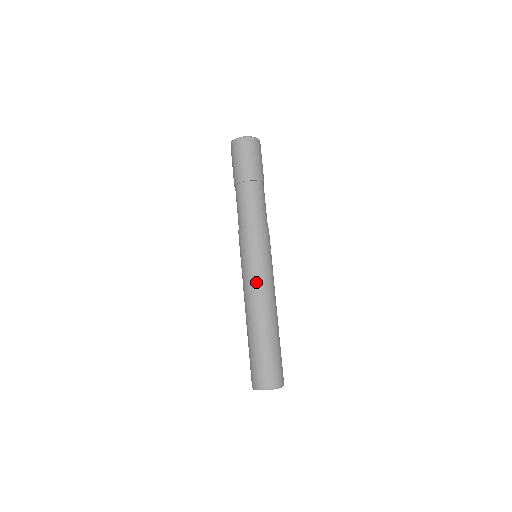
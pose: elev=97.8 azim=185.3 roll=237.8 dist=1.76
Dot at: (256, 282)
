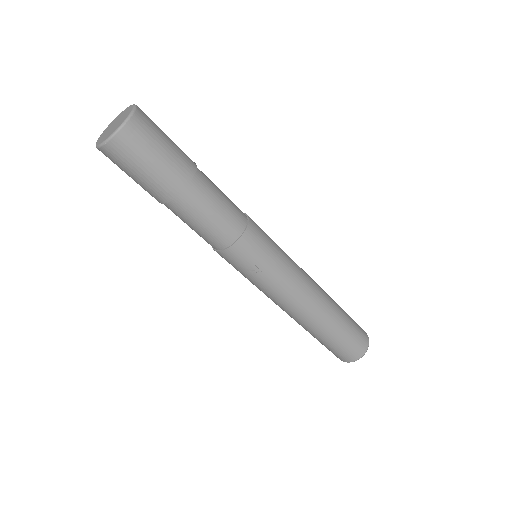
Dot at: occluded
